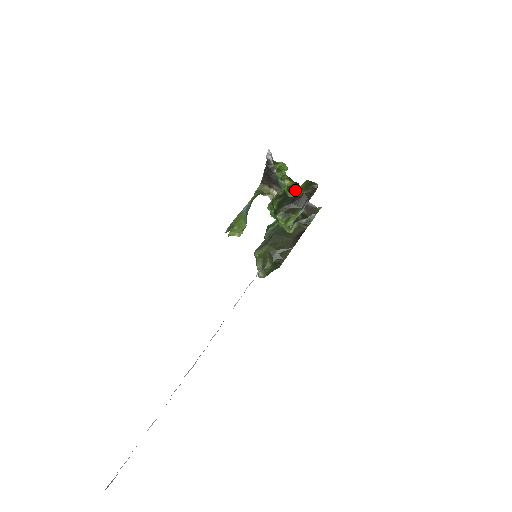
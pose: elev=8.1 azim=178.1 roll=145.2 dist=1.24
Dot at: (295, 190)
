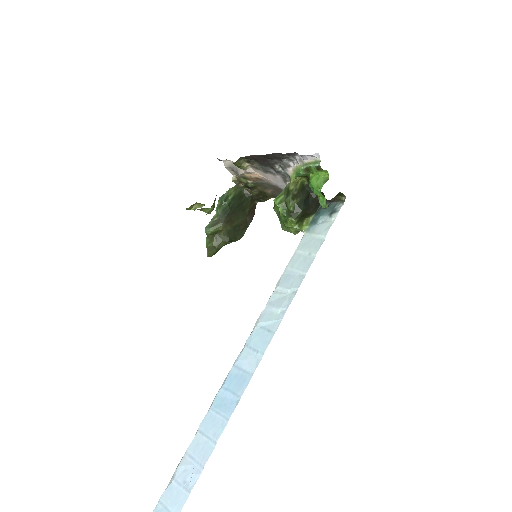
Dot at: (331, 202)
